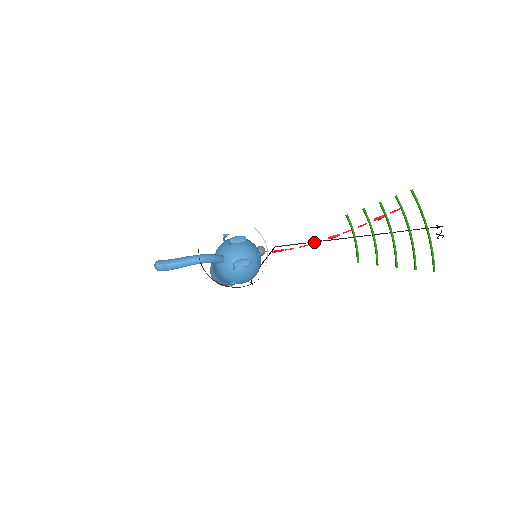
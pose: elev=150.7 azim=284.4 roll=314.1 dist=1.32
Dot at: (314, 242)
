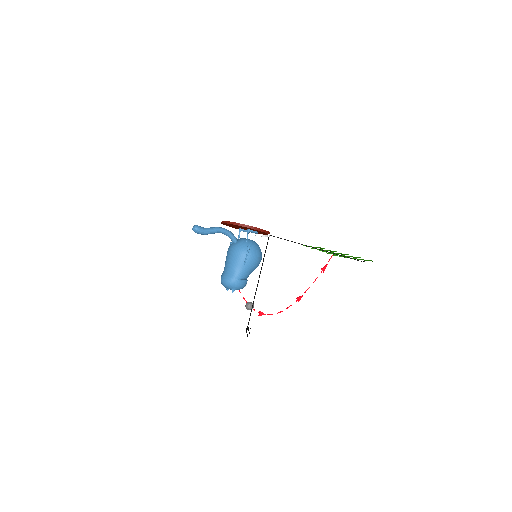
Dot at: (287, 308)
